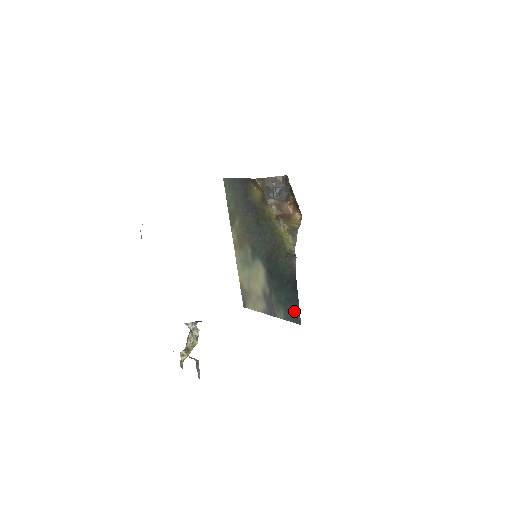
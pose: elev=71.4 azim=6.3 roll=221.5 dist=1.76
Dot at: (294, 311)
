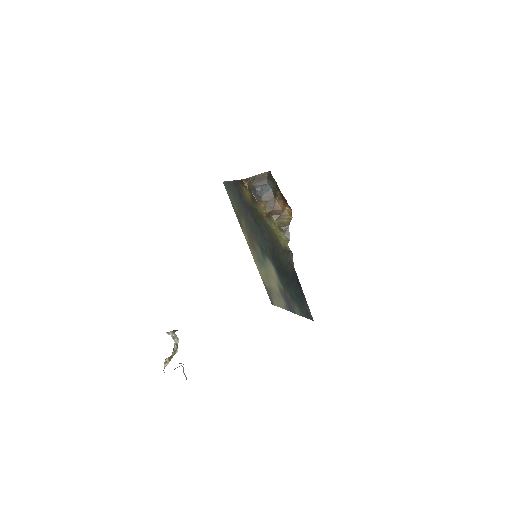
Dot at: (305, 307)
